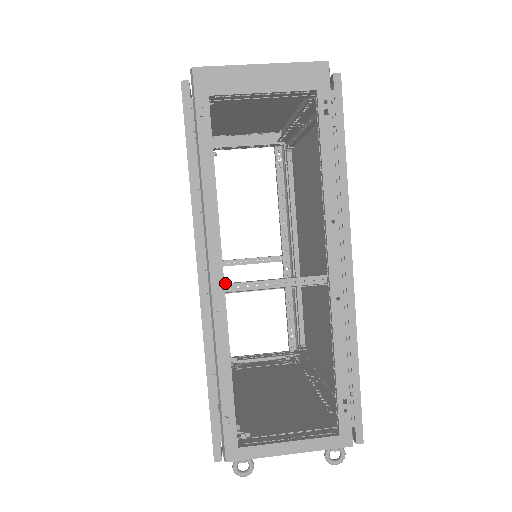
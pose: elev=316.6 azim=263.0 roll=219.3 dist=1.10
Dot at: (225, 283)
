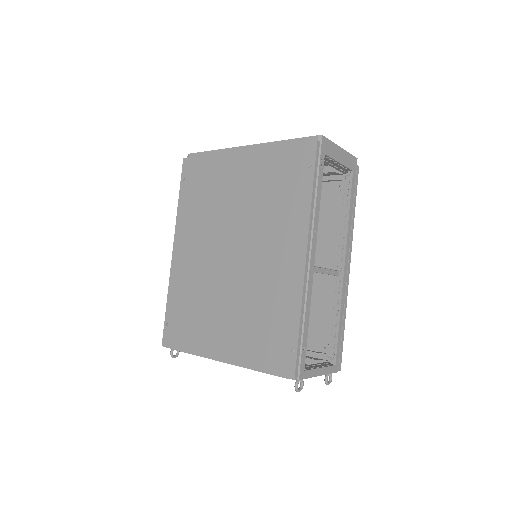
Dot at: occluded
